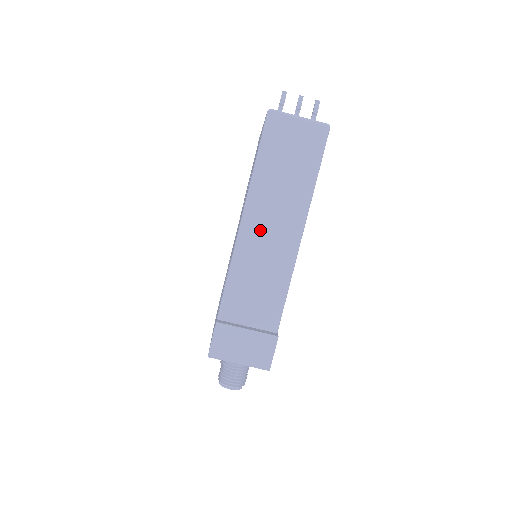
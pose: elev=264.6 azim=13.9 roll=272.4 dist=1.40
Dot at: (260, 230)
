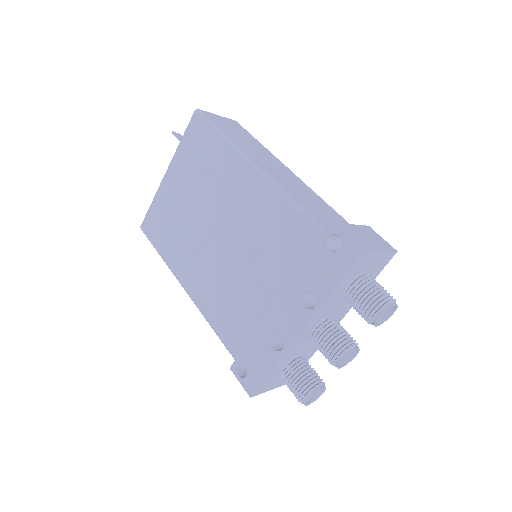
Dot at: (272, 170)
